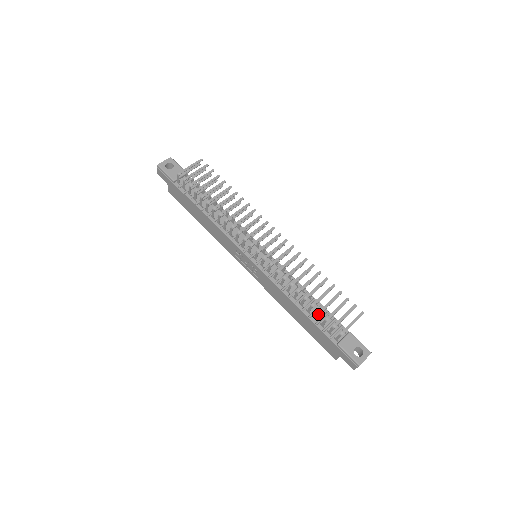
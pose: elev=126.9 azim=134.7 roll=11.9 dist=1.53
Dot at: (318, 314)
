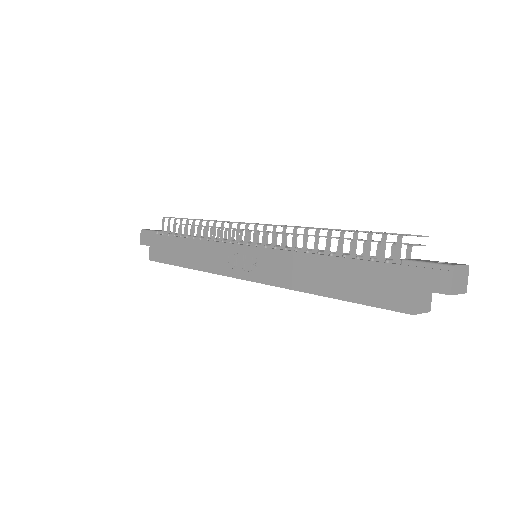
Dot at: (355, 236)
